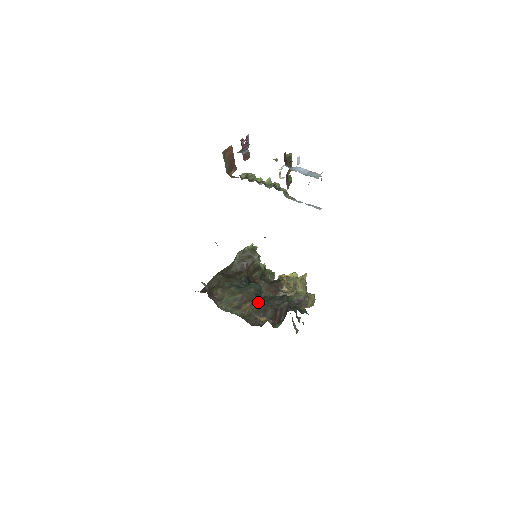
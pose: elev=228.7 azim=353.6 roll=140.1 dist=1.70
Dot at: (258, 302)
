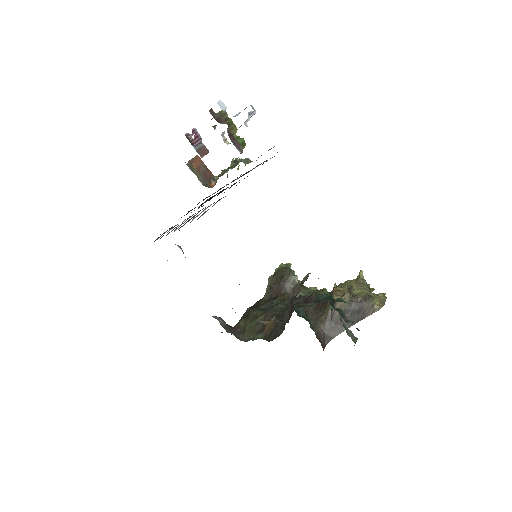
Dot at: occluded
